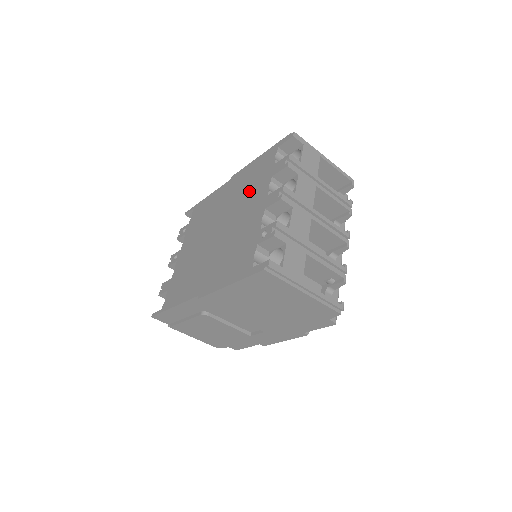
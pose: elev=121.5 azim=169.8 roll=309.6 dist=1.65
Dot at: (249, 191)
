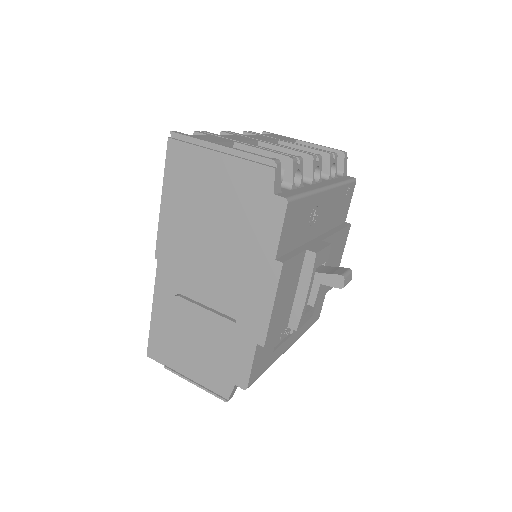
Dot at: occluded
